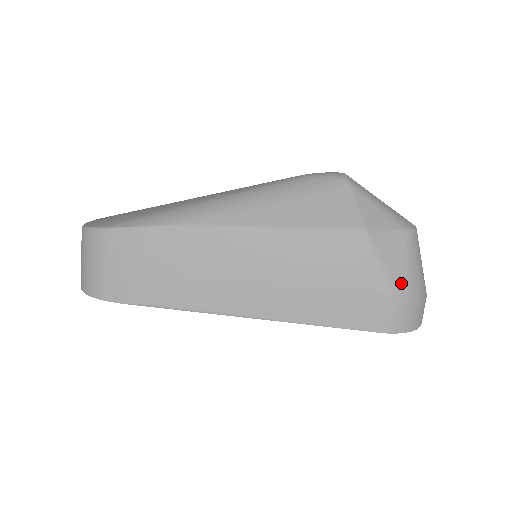
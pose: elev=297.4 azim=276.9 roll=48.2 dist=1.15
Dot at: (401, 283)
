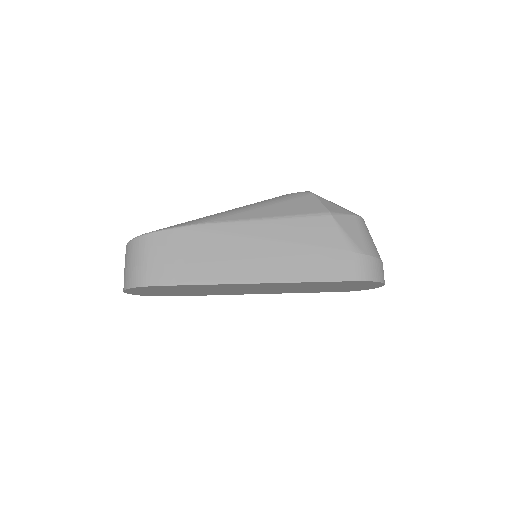
Dot at: (361, 245)
